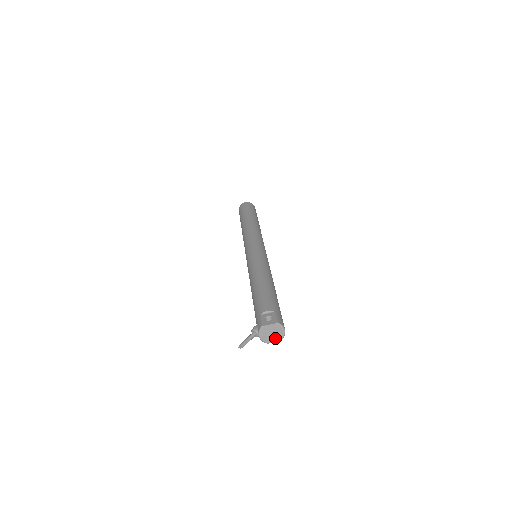
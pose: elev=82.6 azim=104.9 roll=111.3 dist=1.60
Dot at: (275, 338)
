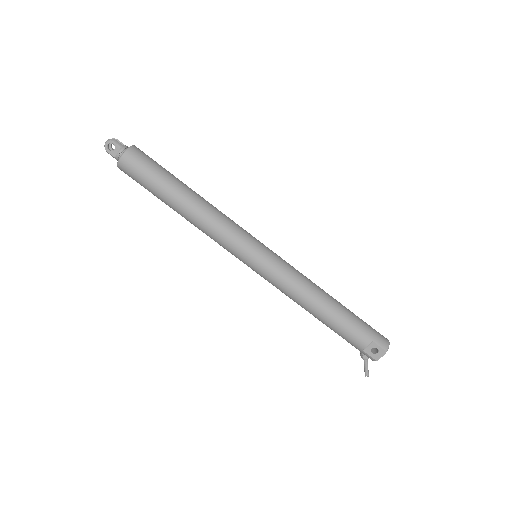
Dot at: occluded
